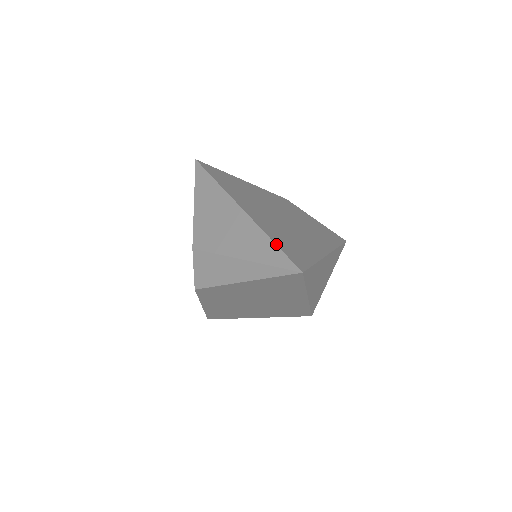
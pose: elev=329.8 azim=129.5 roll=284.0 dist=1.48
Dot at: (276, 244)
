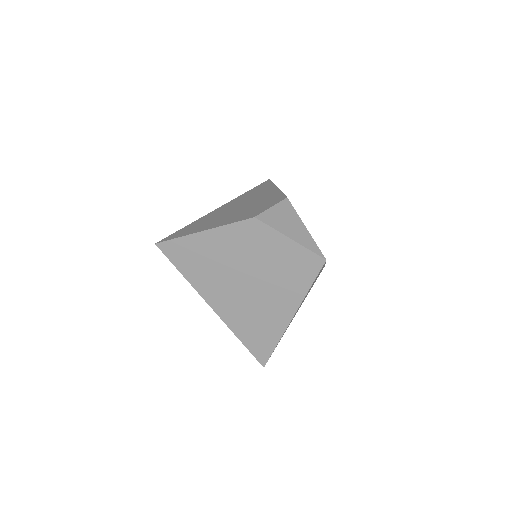
Dot at: occluded
